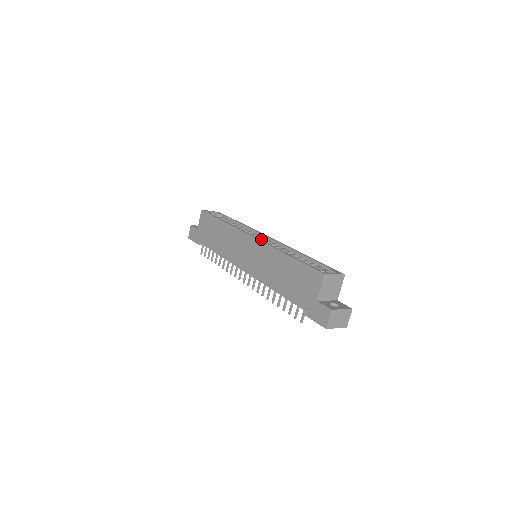
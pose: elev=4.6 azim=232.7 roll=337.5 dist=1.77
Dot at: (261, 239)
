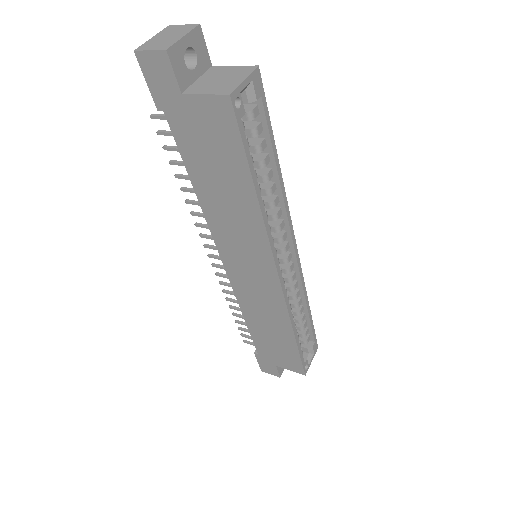
Dot at: (284, 253)
